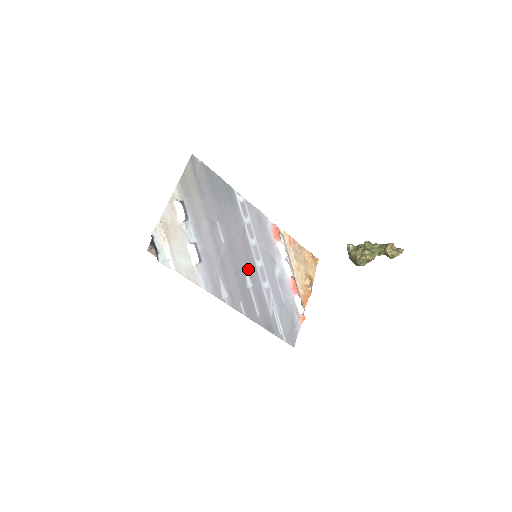
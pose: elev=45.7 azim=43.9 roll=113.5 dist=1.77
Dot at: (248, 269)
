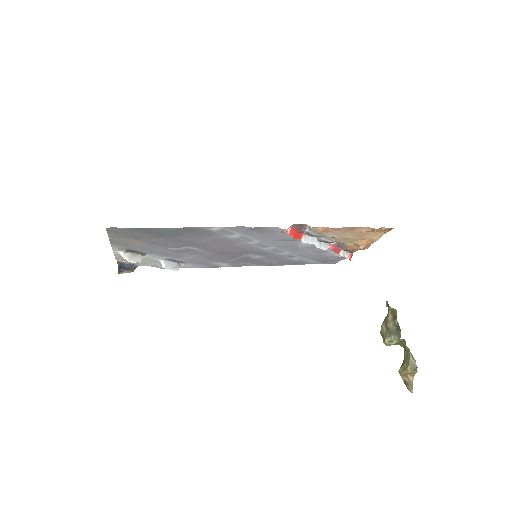
Dot at: (252, 253)
